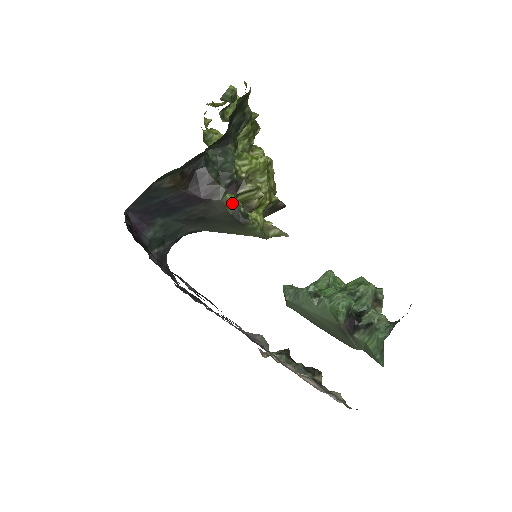
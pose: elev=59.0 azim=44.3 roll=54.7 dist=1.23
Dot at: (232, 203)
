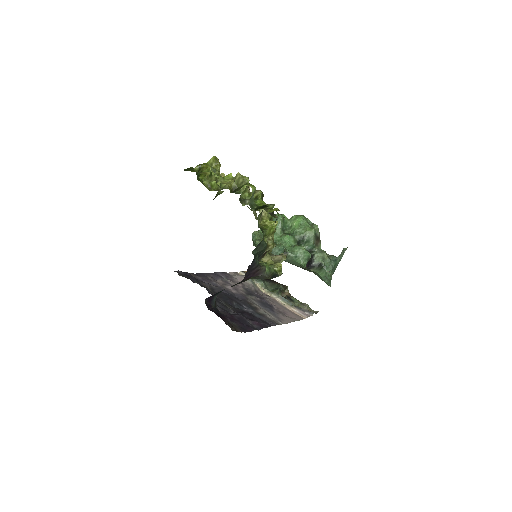
Dot at: (270, 273)
